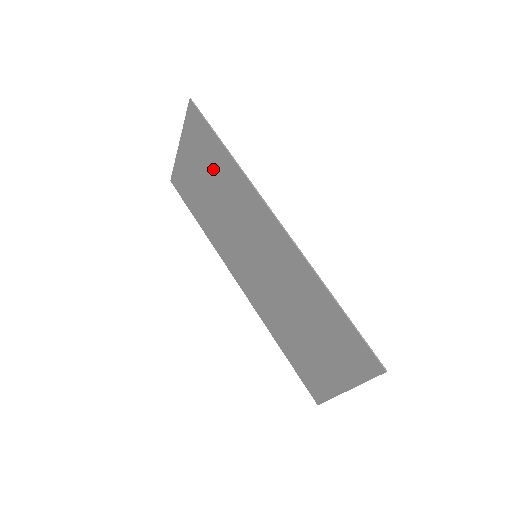
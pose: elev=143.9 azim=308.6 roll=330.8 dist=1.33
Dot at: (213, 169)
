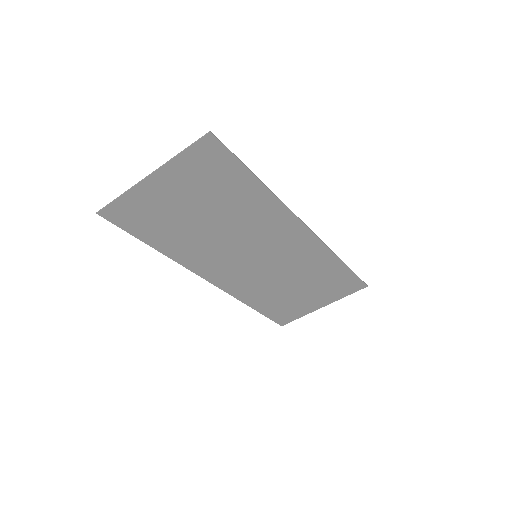
Dot at: (222, 198)
